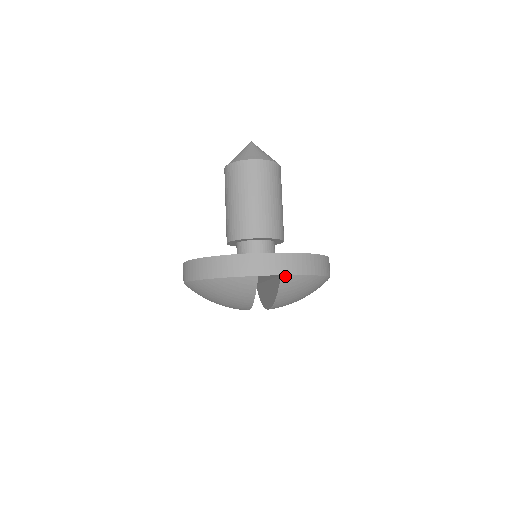
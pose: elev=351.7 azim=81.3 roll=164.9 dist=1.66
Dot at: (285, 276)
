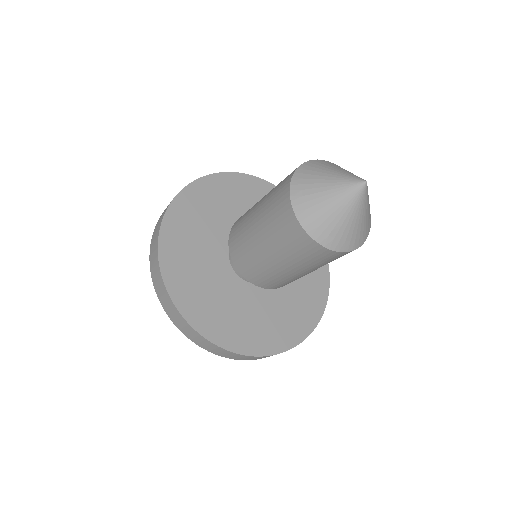
Dot at: occluded
